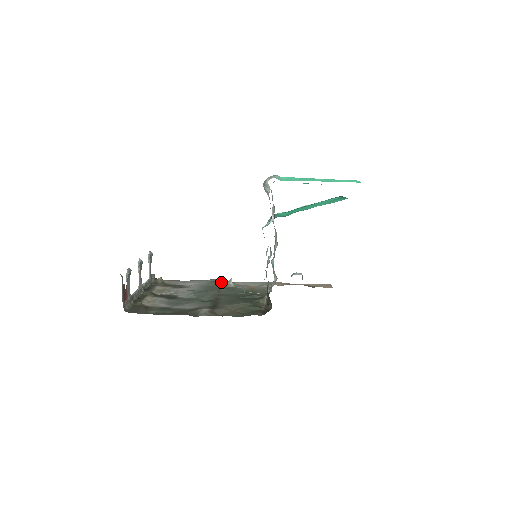
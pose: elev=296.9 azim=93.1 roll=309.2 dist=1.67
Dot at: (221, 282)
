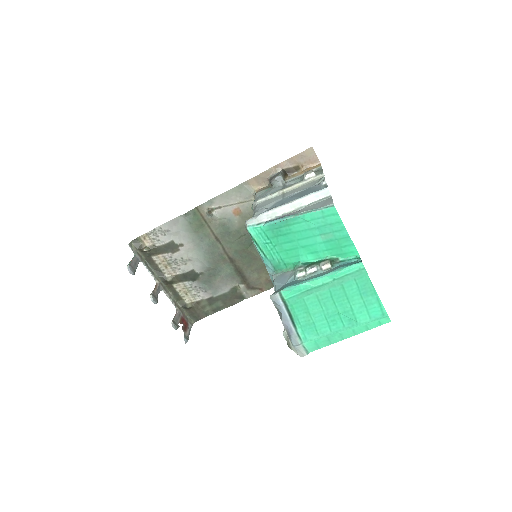
Dot at: (198, 214)
